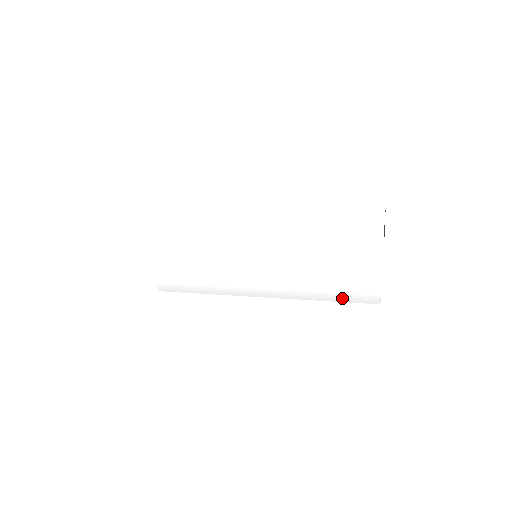
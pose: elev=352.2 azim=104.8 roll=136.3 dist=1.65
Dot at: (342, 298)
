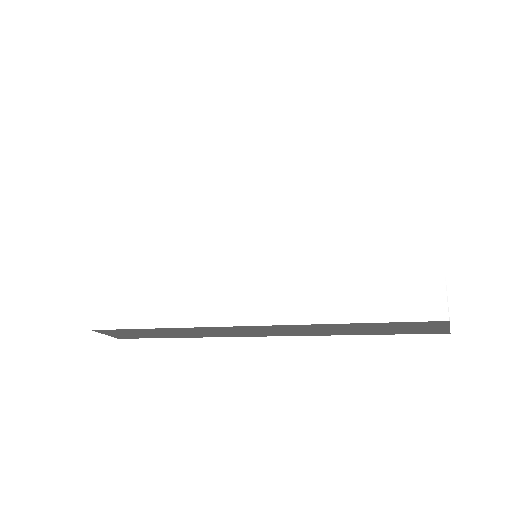
Dot at: (376, 310)
